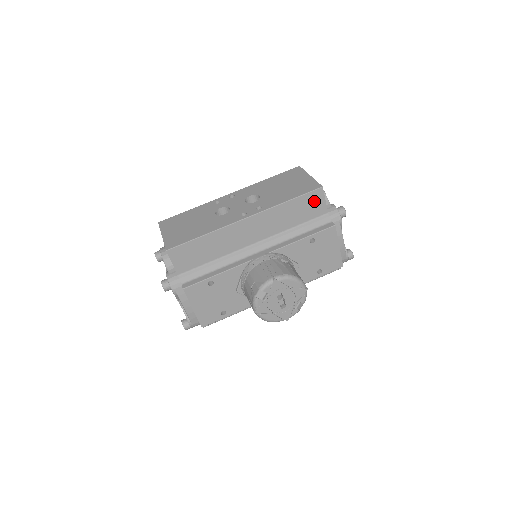
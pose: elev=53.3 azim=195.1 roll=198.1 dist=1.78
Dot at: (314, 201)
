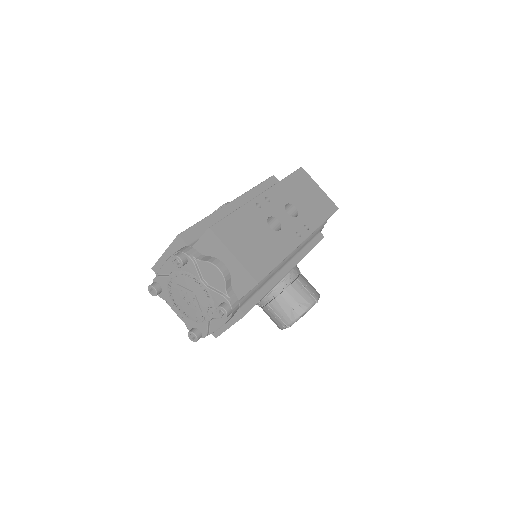
Dot at: occluded
